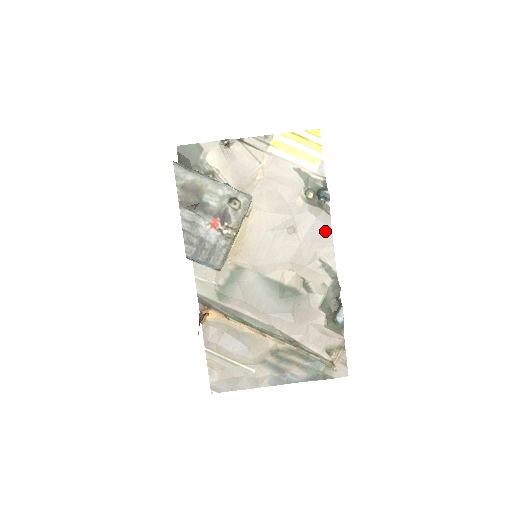
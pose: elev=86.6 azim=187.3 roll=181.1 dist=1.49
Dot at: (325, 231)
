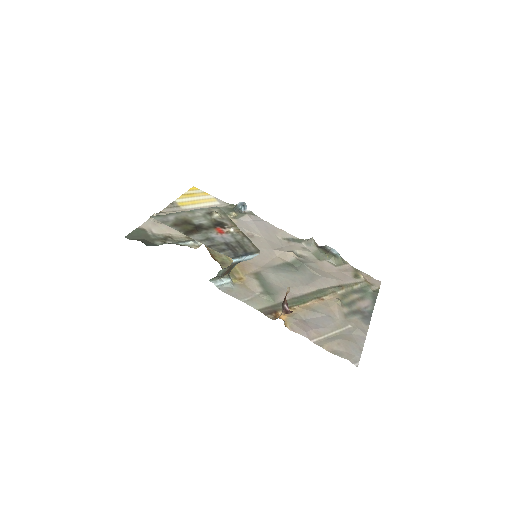
Dot at: (265, 224)
